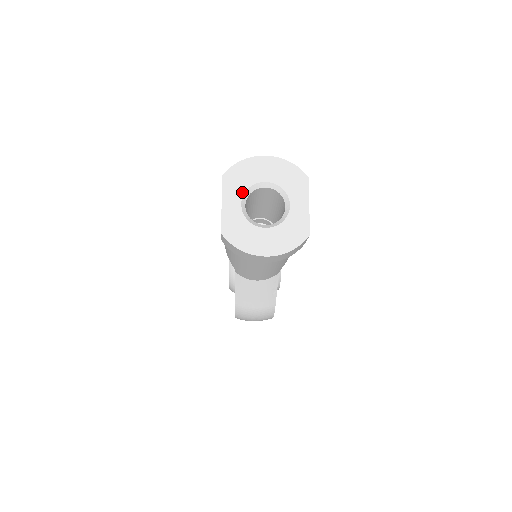
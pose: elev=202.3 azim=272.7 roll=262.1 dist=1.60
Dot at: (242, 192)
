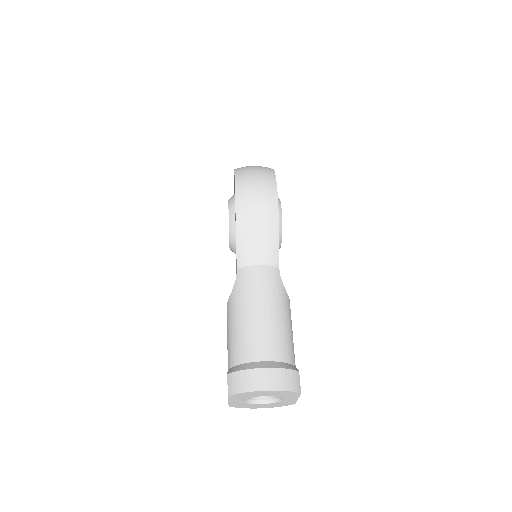
Dot at: (244, 399)
